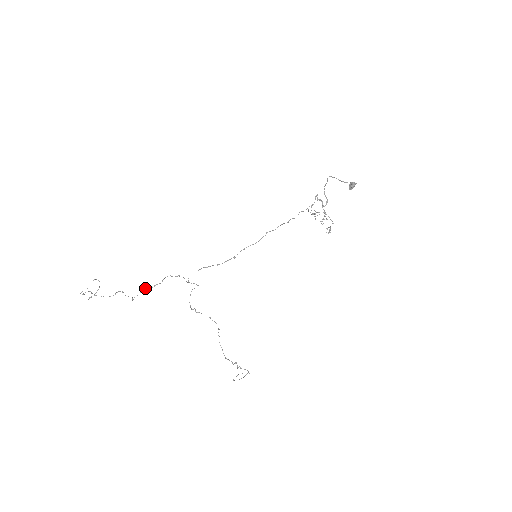
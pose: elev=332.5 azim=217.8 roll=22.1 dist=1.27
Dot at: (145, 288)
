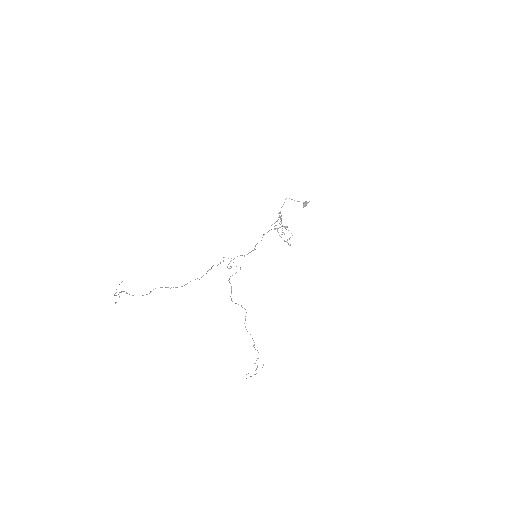
Dot at: (213, 265)
